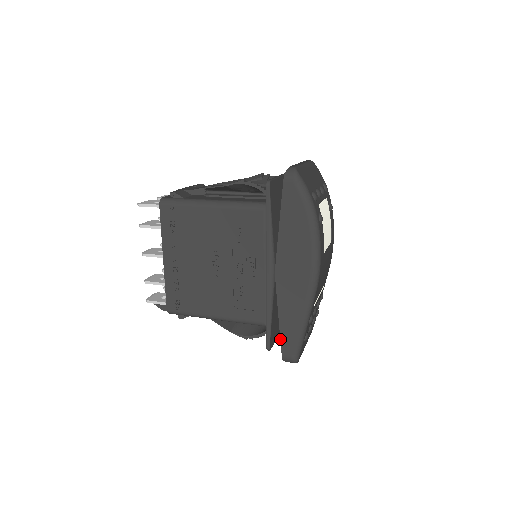
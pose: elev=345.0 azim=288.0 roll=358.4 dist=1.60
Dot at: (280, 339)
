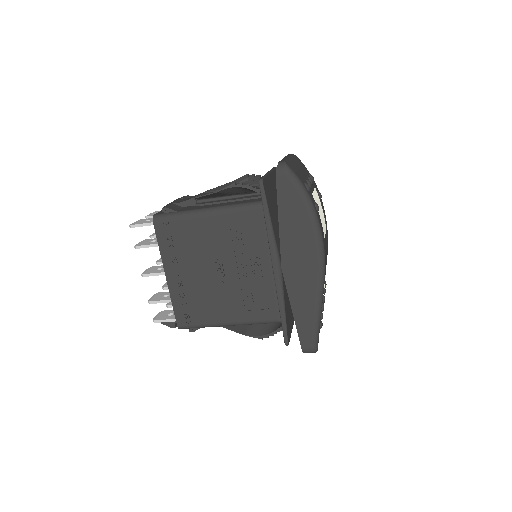
Dot at: (297, 332)
